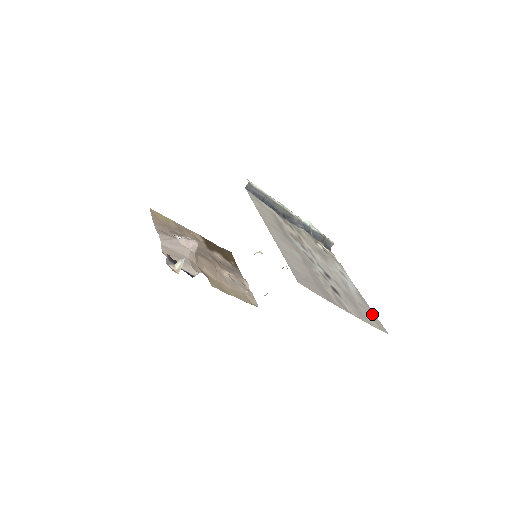
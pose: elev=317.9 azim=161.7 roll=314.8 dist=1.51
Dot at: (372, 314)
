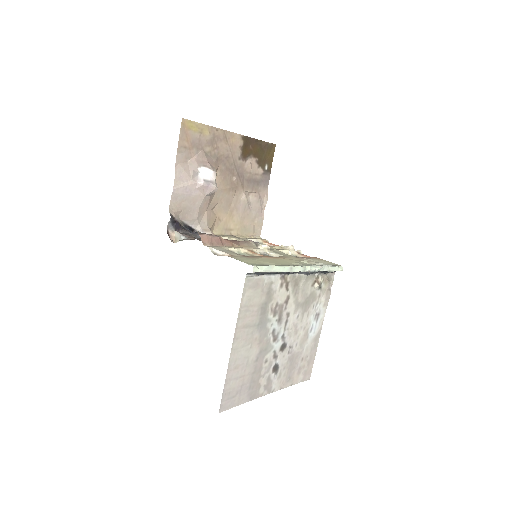
Dot at: (310, 361)
